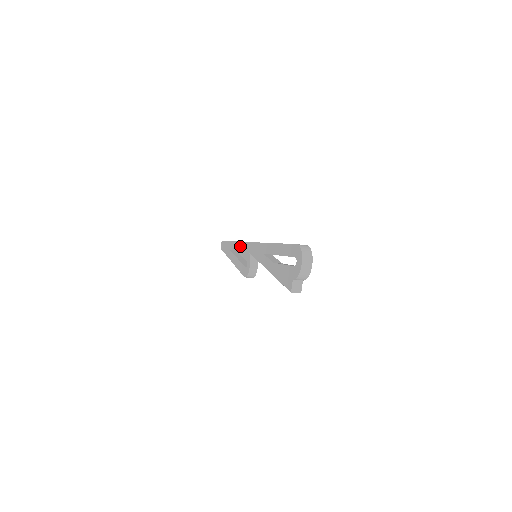
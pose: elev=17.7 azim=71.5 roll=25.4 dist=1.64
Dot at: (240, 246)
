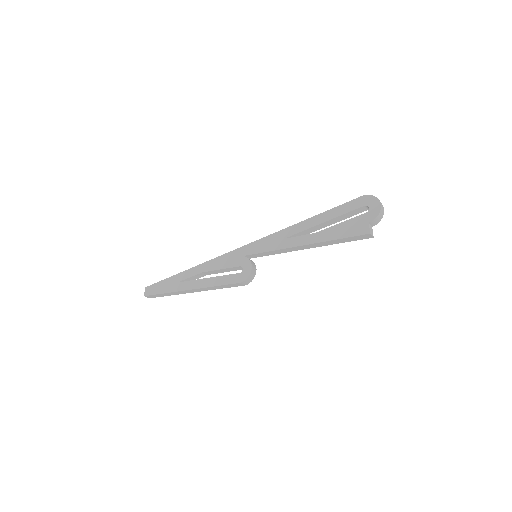
Dot at: (213, 263)
